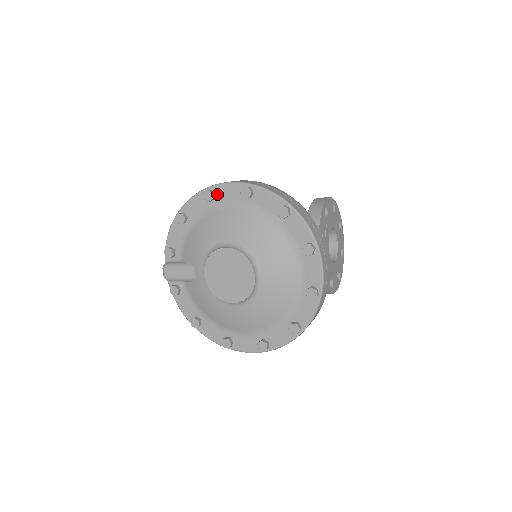
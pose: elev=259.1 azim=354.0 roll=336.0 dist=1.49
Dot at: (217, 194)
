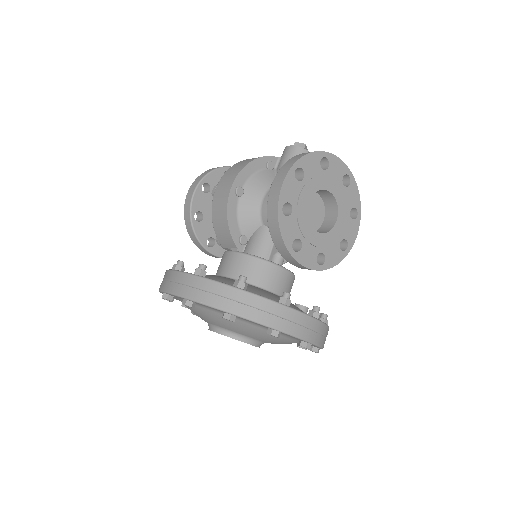
Dot at: (172, 296)
